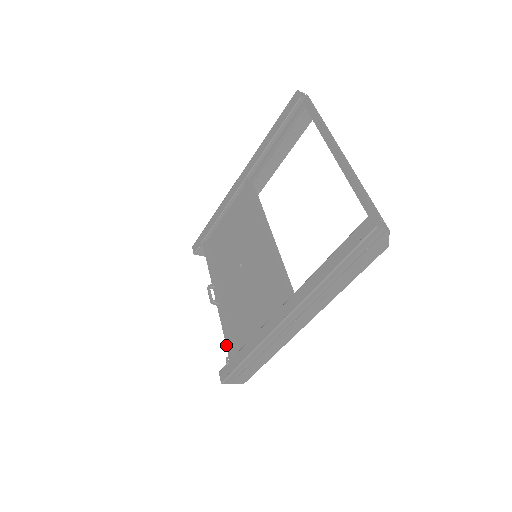
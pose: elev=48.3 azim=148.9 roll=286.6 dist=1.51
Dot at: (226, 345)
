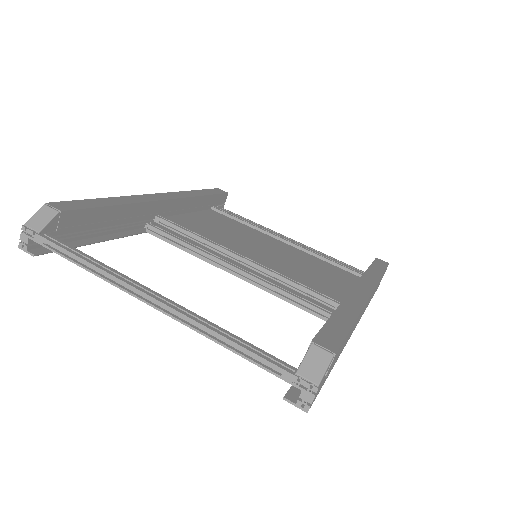
Dot at: occluded
